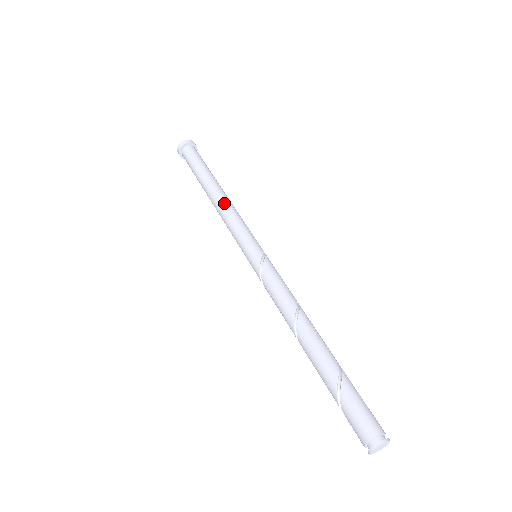
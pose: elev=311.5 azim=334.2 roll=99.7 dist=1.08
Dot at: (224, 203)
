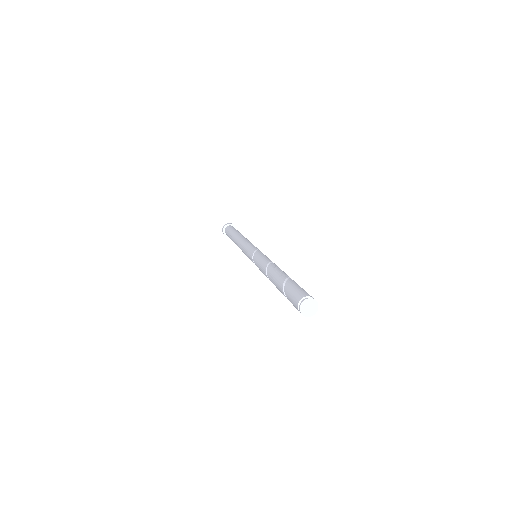
Dot at: (238, 242)
